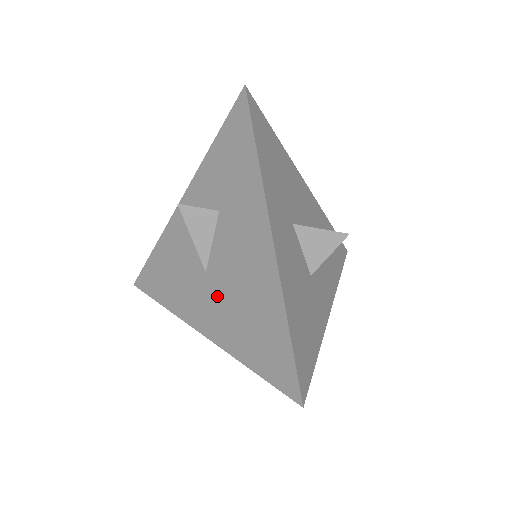
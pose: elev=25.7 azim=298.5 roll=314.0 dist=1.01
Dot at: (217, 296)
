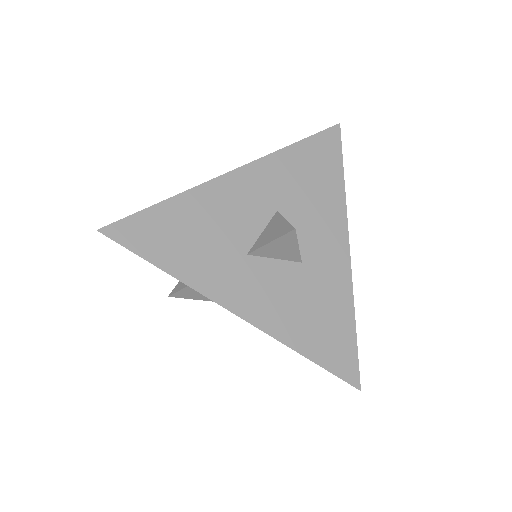
Dot at: occluded
